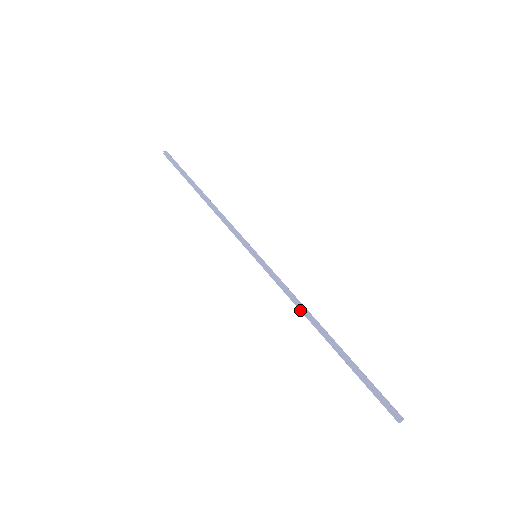
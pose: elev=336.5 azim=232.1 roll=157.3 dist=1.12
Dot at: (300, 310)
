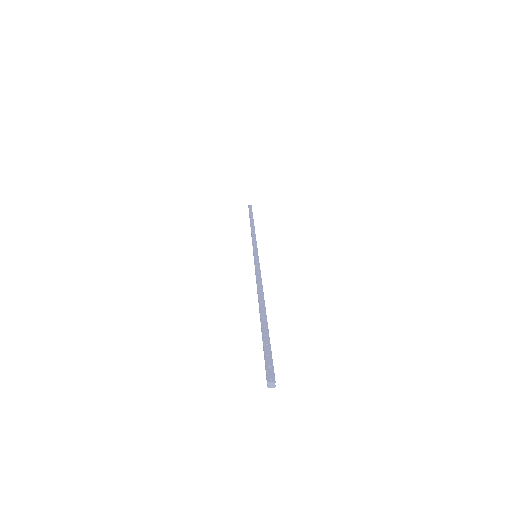
Dot at: (257, 290)
